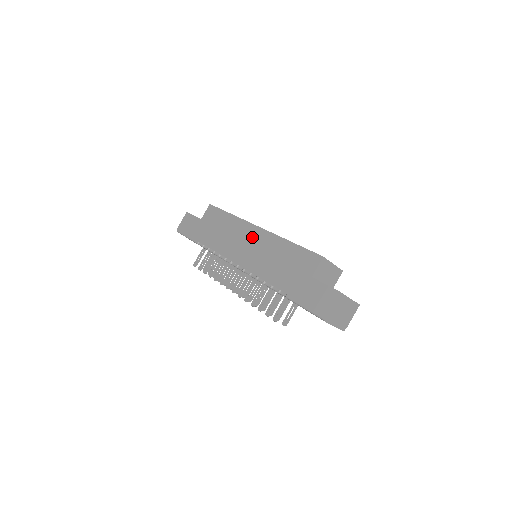
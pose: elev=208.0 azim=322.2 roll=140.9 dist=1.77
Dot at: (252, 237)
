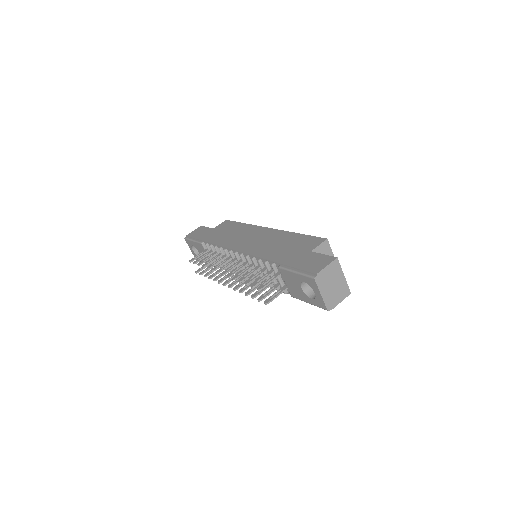
Dot at: (260, 234)
